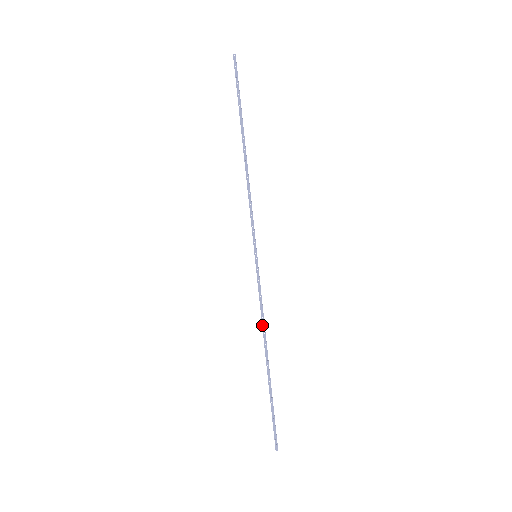
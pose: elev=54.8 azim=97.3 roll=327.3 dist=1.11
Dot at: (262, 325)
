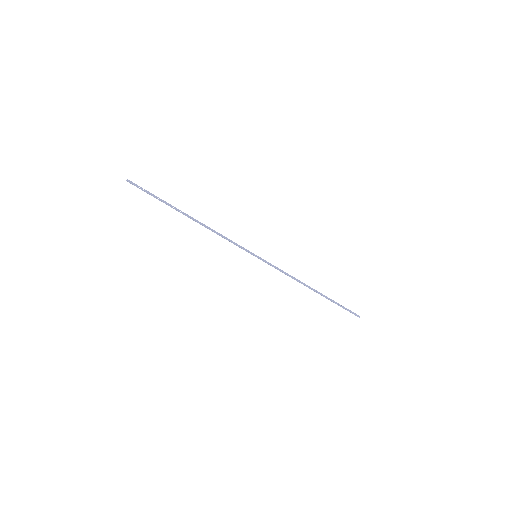
Dot at: occluded
